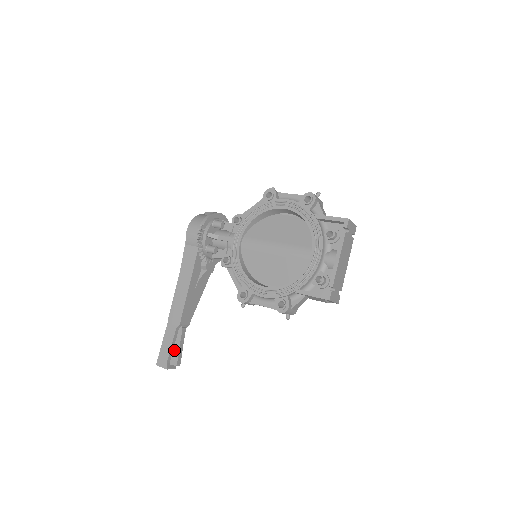
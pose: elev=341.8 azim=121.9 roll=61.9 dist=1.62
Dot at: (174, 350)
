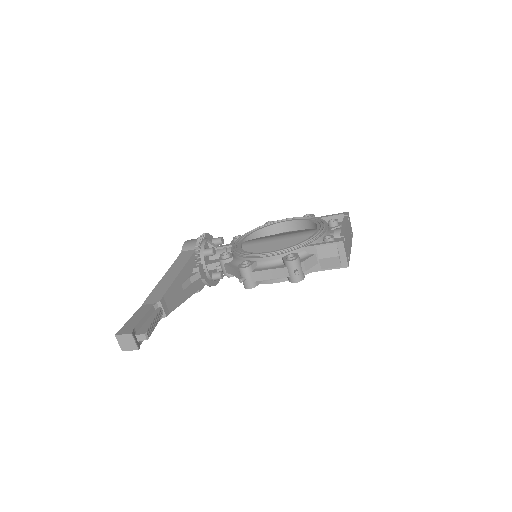
Dot at: (145, 324)
